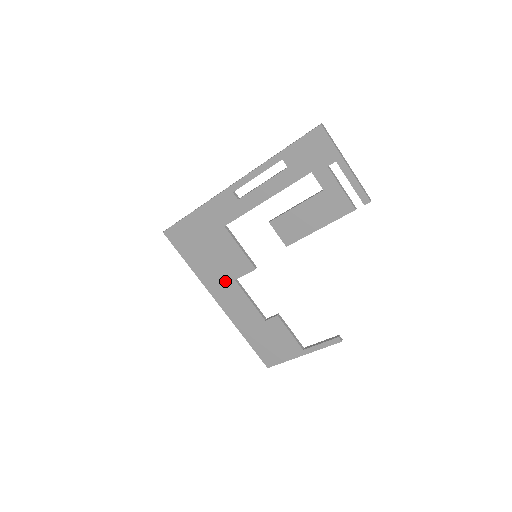
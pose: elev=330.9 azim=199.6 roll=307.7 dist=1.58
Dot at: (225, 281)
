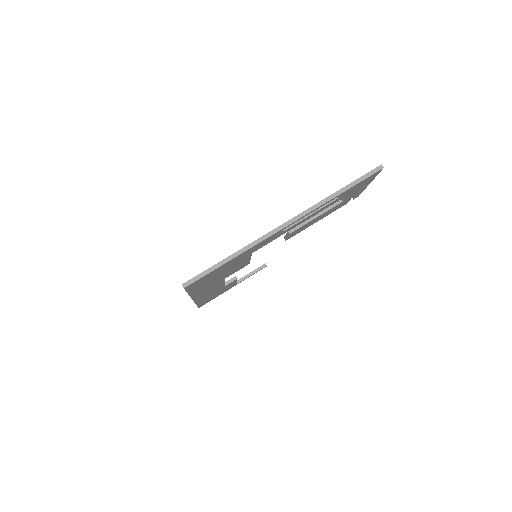
Dot at: (215, 284)
